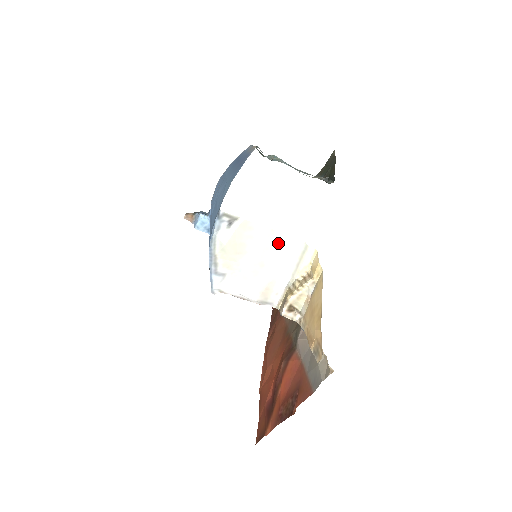
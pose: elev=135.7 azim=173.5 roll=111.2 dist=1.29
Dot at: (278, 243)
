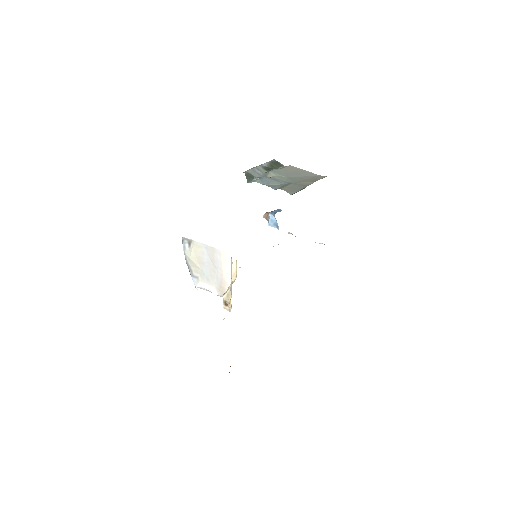
Dot at: (217, 256)
